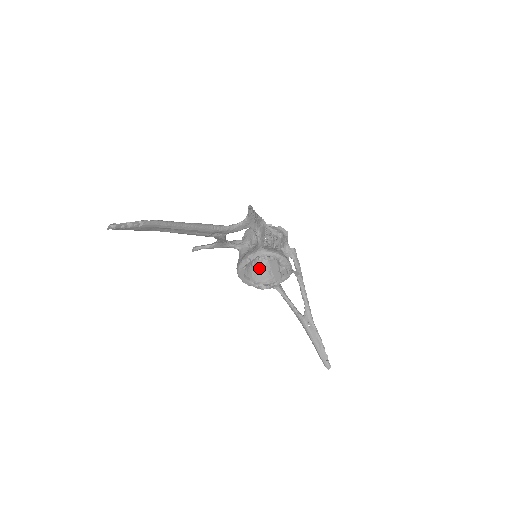
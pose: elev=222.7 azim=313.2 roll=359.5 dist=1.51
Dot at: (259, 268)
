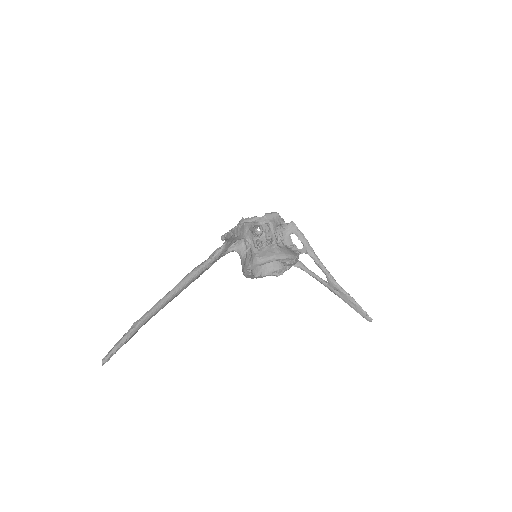
Dot at: occluded
